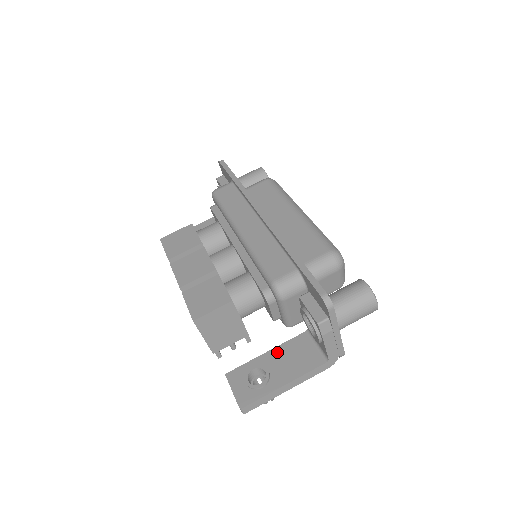
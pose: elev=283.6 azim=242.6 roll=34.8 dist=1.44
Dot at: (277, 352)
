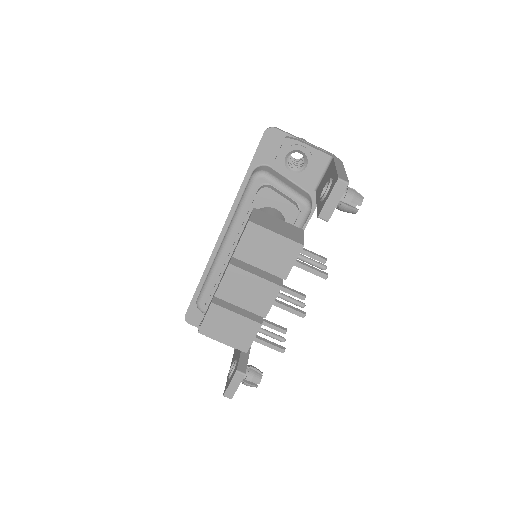
Dot at: (319, 196)
